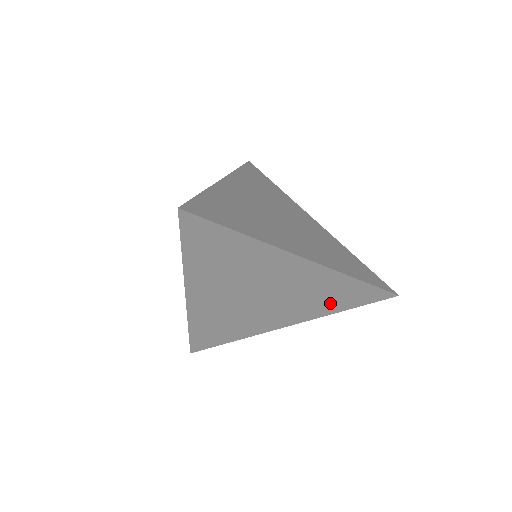
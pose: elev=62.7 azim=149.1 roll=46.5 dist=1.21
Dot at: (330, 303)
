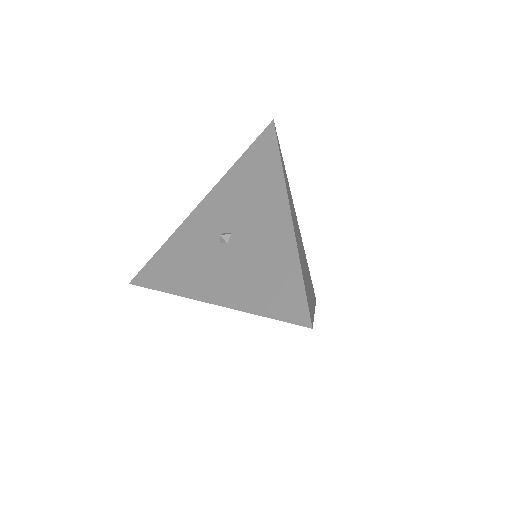
Dot at: occluded
